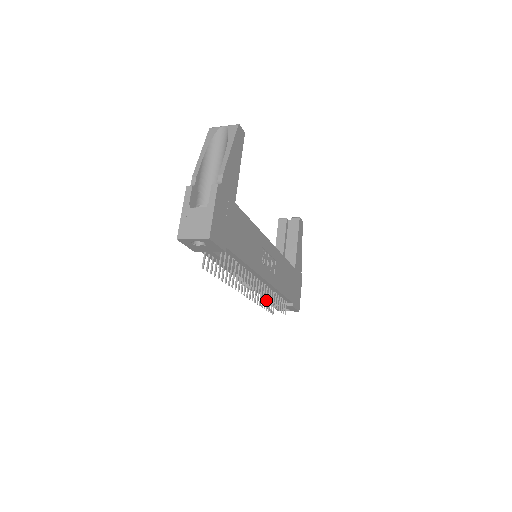
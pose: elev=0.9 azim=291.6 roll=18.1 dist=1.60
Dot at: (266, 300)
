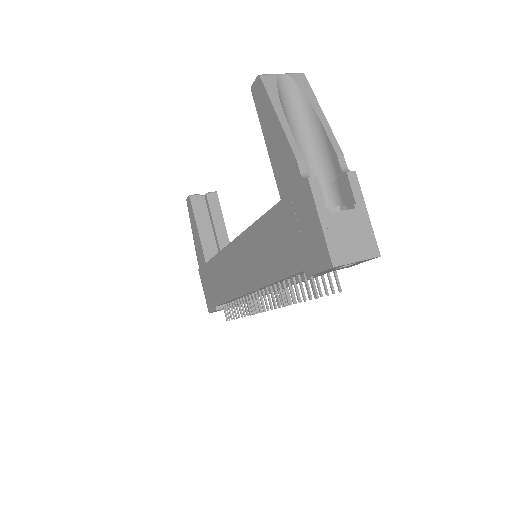
Dot at: occluded
